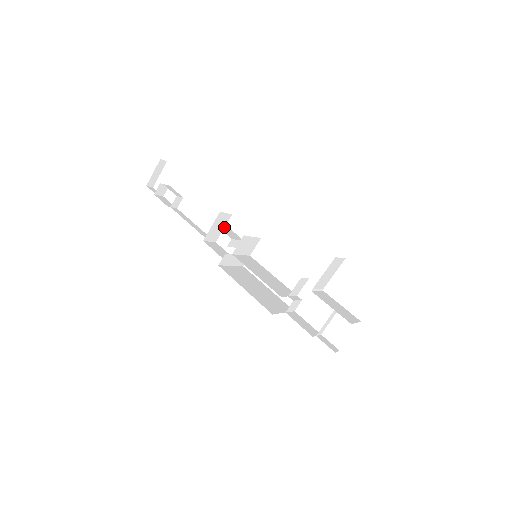
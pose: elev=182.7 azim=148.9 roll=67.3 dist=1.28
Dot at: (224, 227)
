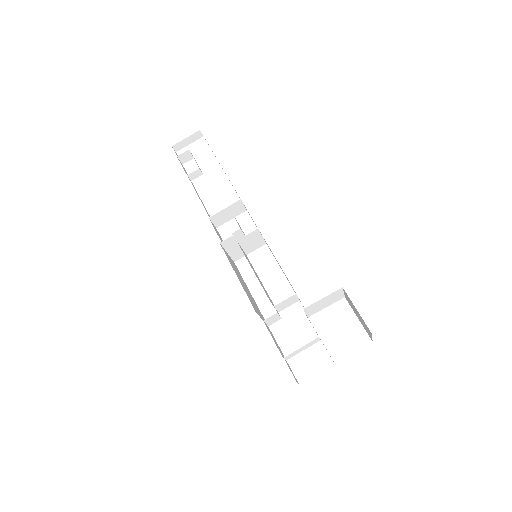
Dot at: (232, 218)
